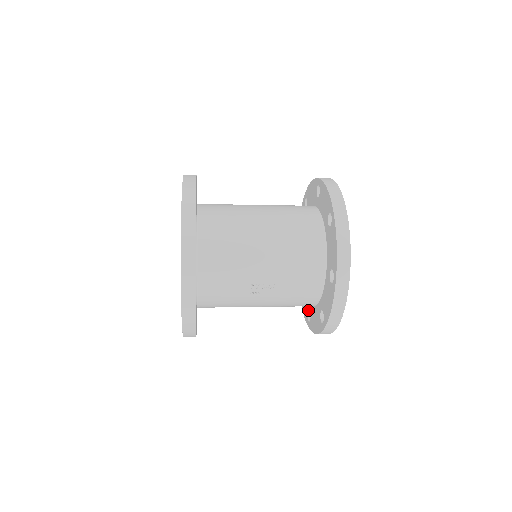
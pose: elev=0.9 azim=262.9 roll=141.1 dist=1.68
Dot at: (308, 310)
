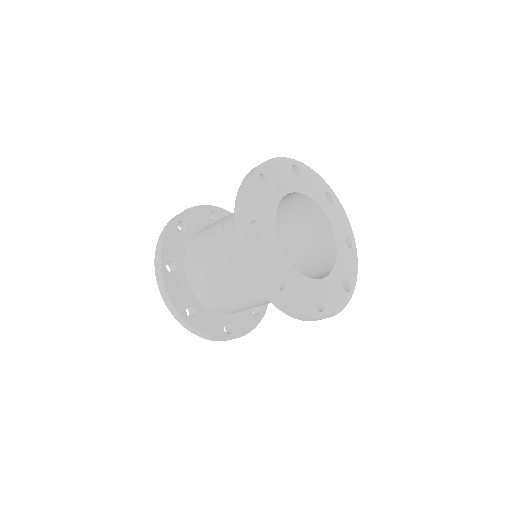
Dot at: occluded
